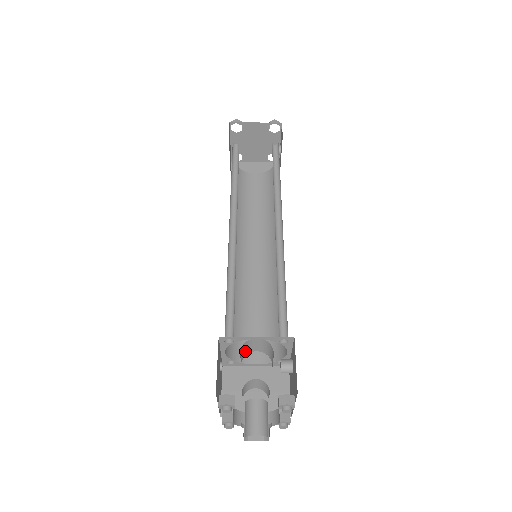
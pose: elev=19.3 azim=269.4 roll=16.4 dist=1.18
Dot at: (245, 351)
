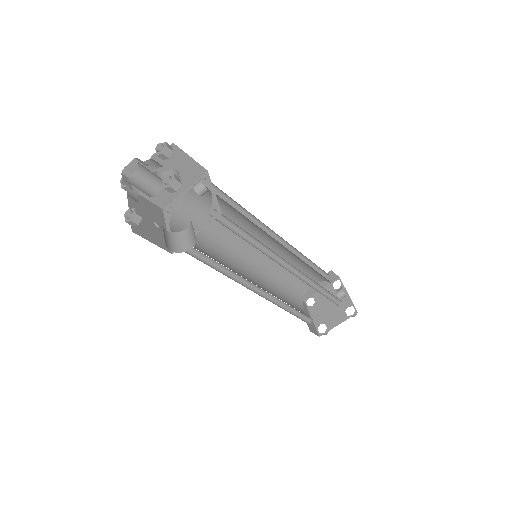
Dot at: occluded
